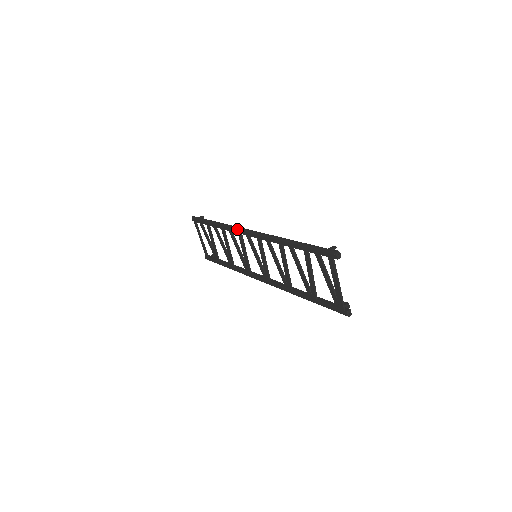
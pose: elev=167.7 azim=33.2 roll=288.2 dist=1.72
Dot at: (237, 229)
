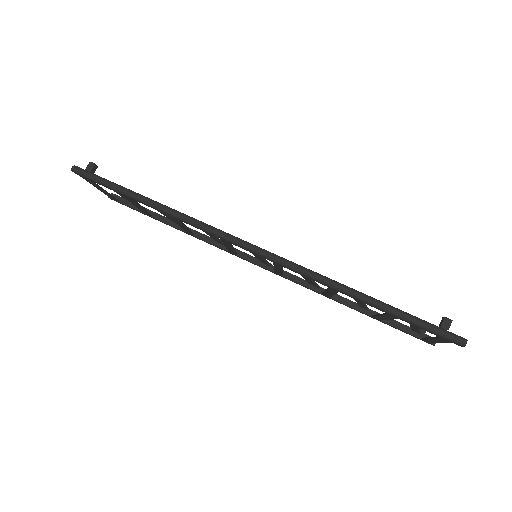
Dot at: (220, 237)
